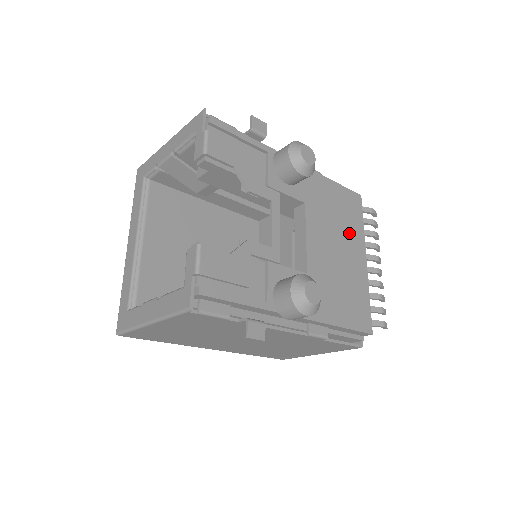
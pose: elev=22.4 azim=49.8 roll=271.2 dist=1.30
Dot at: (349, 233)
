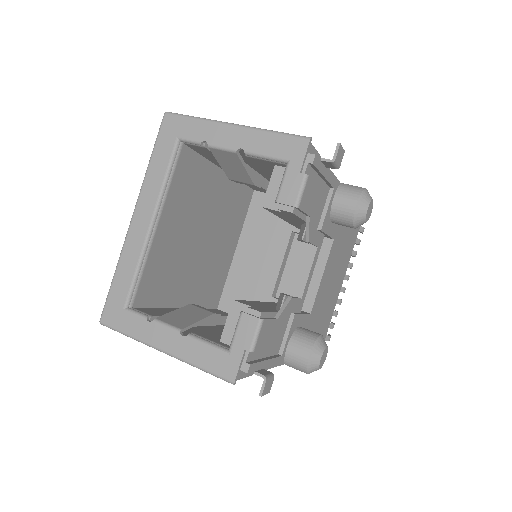
Dot at: (344, 260)
